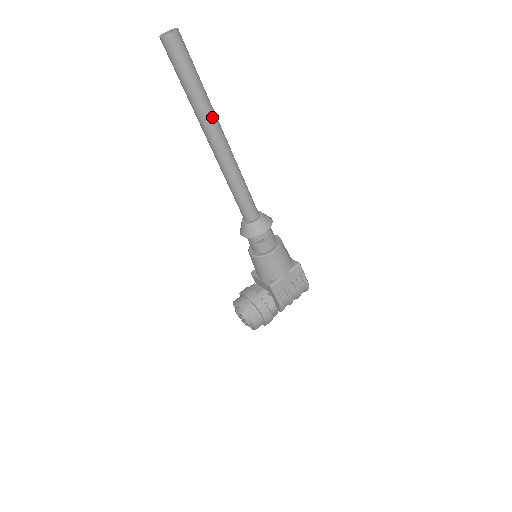
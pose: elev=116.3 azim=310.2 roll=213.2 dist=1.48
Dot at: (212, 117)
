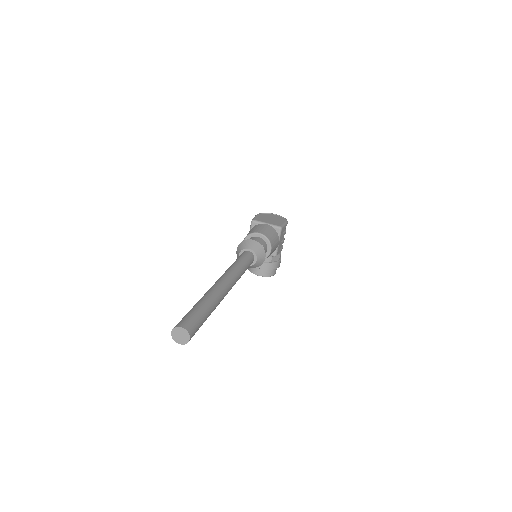
Dot at: (221, 298)
